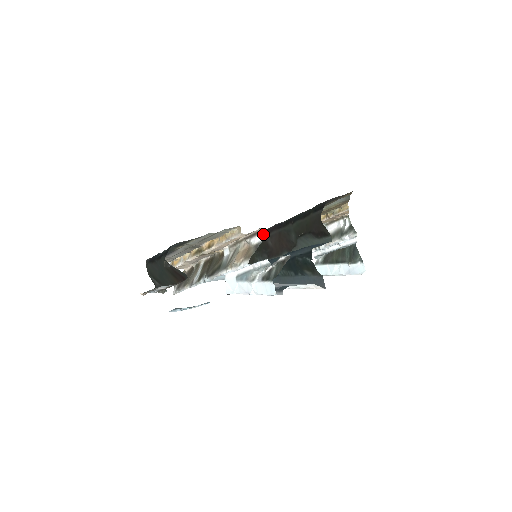
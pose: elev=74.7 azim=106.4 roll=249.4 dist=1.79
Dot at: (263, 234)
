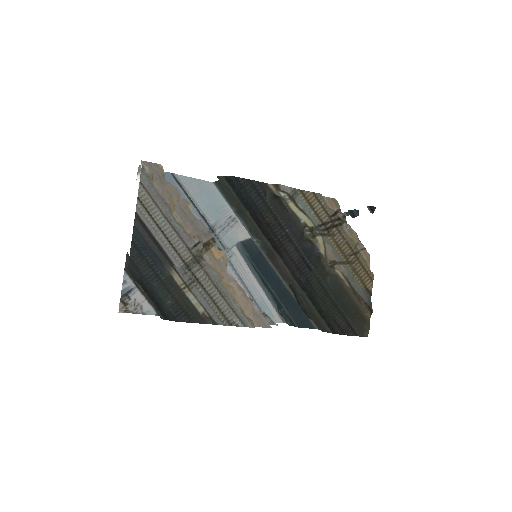
Dot at: (279, 255)
